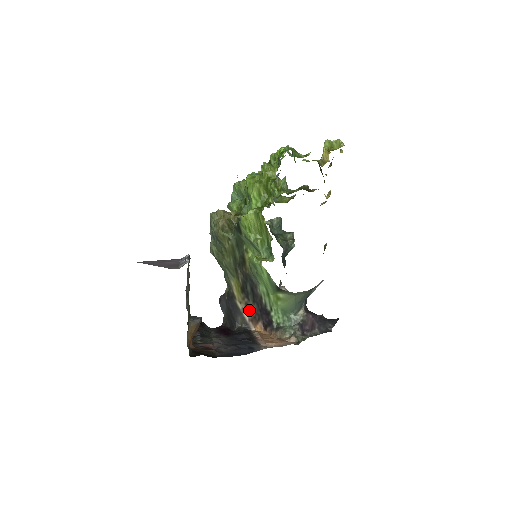
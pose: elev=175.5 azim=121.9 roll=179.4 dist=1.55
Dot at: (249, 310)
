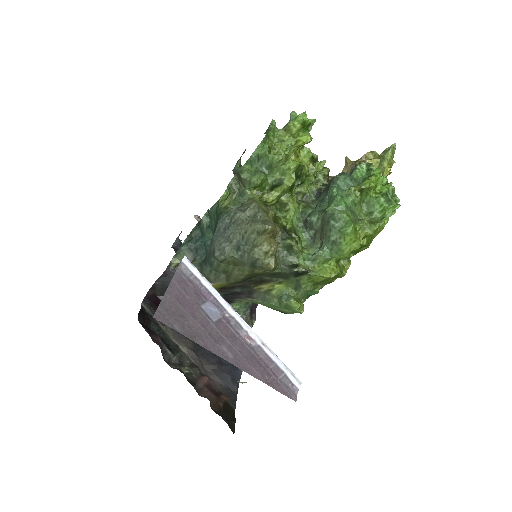
Dot at: occluded
